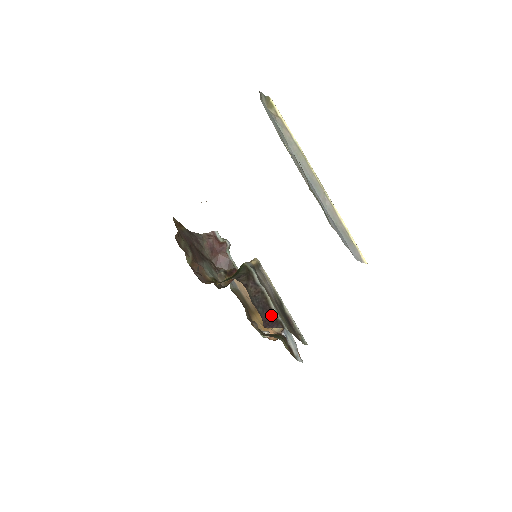
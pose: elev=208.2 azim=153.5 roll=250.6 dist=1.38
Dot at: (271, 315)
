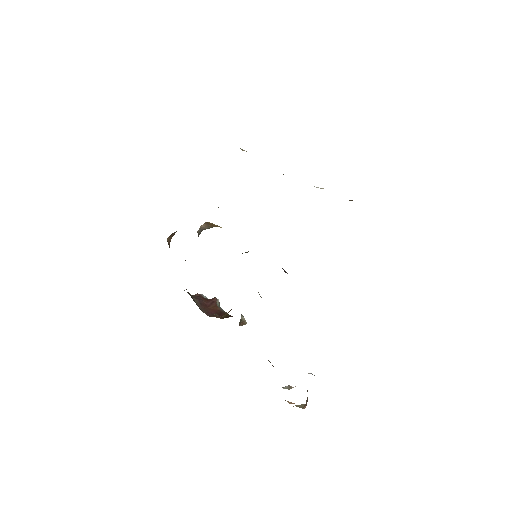
Dot at: occluded
